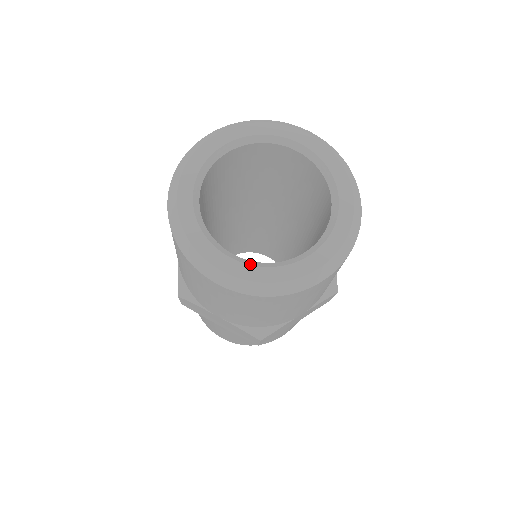
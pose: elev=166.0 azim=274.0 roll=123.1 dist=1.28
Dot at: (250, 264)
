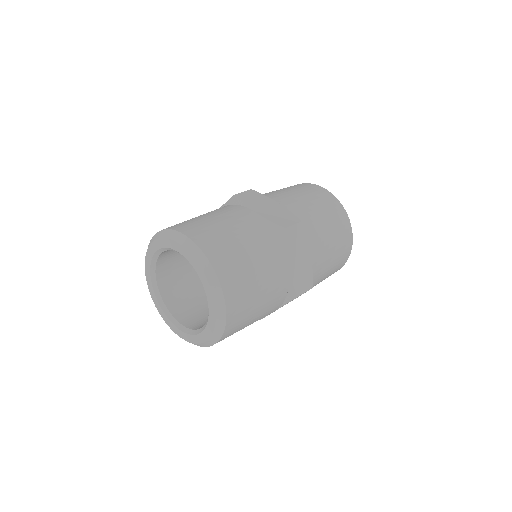
Dot at: (181, 330)
